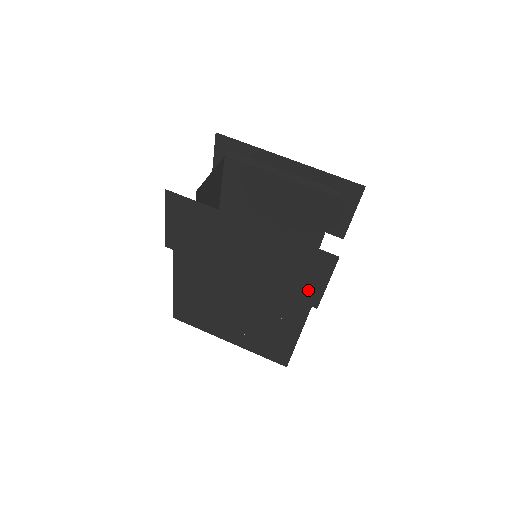
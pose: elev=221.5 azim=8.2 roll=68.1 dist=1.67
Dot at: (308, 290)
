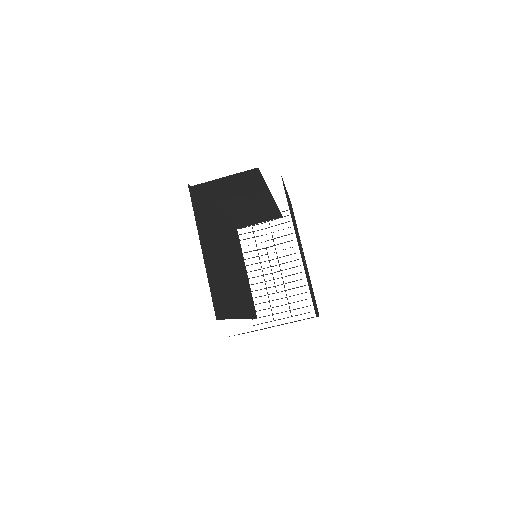
Dot at: occluded
